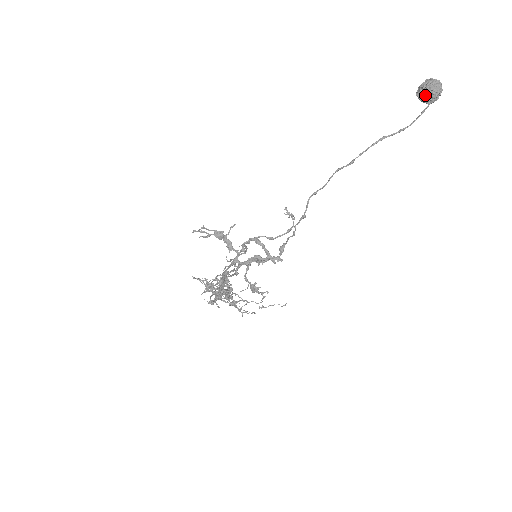
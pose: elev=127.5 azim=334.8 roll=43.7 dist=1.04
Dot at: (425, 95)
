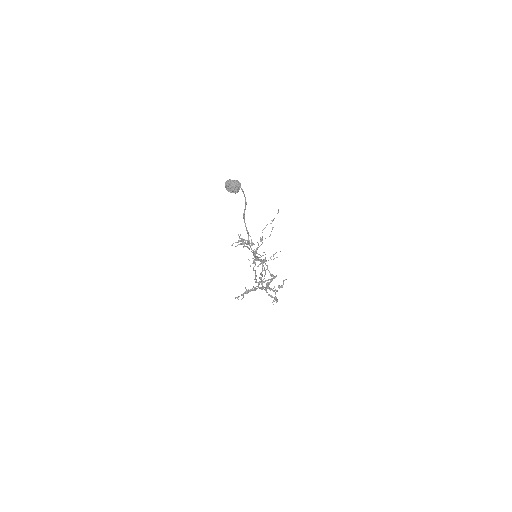
Dot at: occluded
